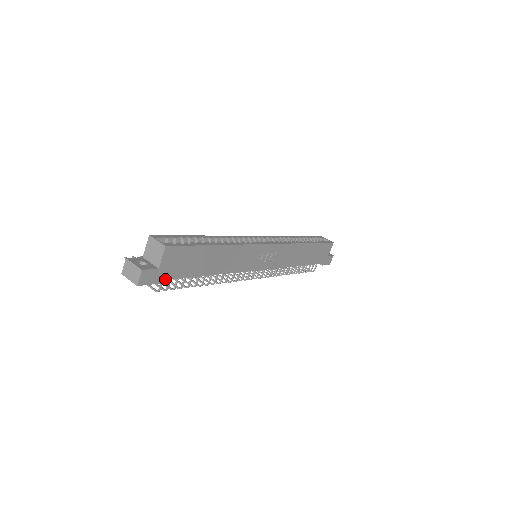
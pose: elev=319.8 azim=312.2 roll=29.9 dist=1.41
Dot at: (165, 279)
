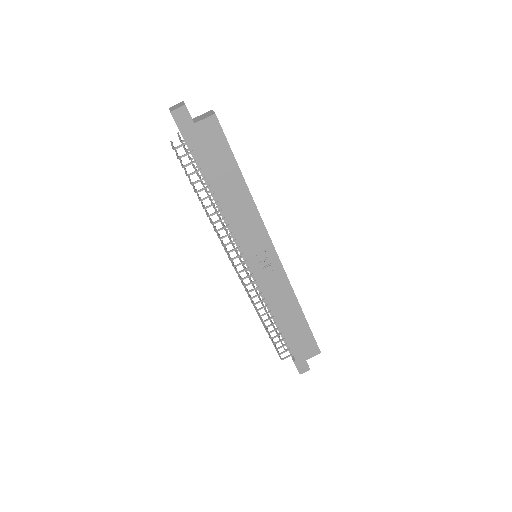
Dot at: (189, 141)
